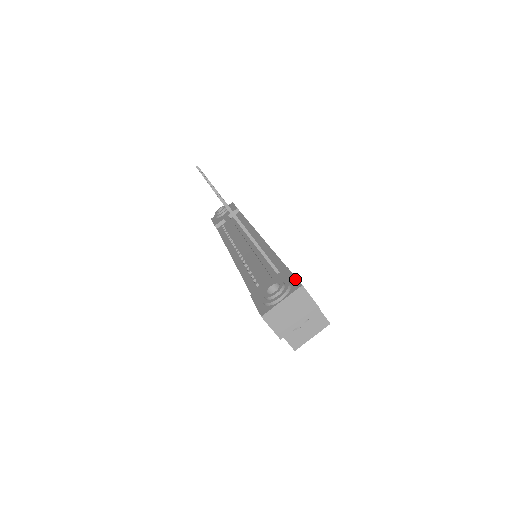
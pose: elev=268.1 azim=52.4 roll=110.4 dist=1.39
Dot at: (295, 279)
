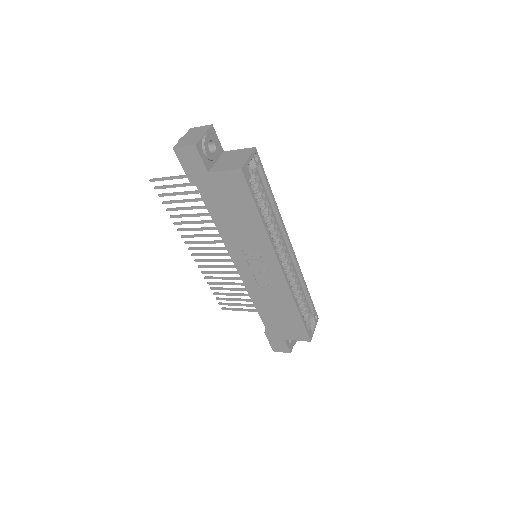
Dot at: occluded
